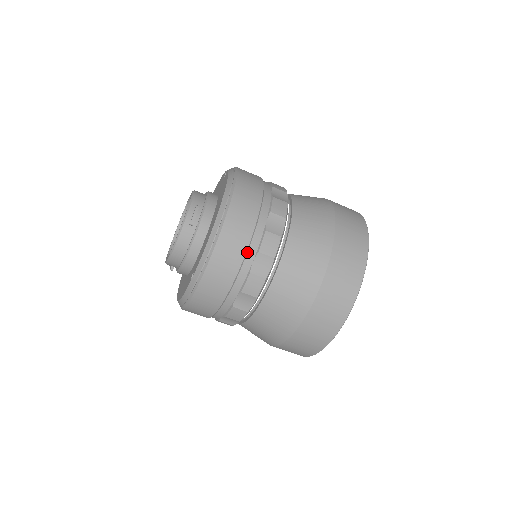
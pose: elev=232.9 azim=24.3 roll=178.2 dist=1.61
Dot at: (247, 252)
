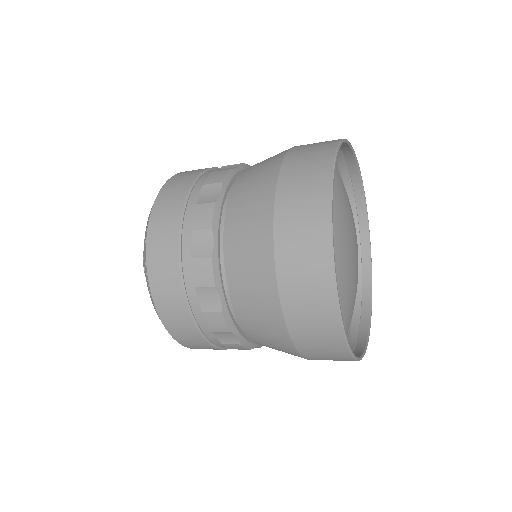
Dot at: (186, 291)
